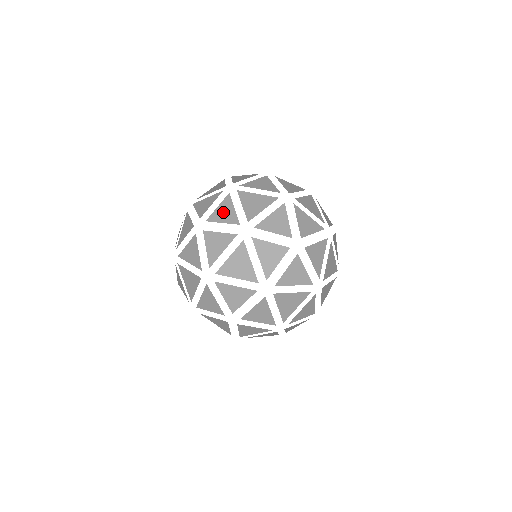
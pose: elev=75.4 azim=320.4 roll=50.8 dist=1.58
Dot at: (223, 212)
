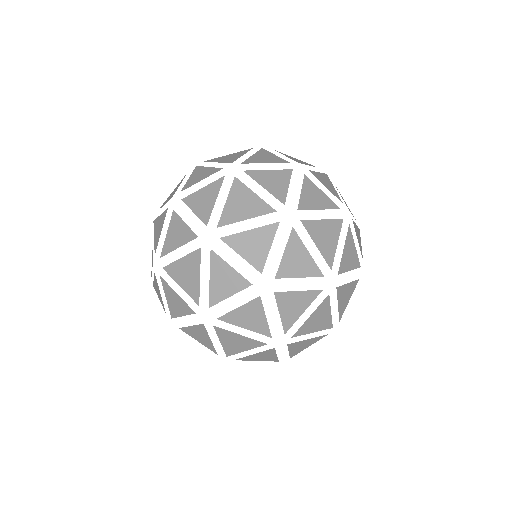
Dot at: (197, 176)
